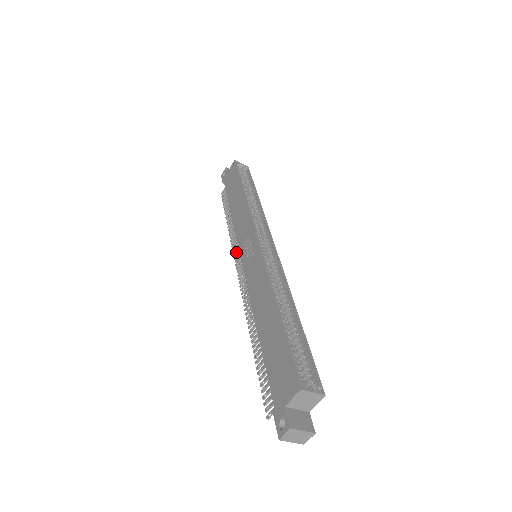
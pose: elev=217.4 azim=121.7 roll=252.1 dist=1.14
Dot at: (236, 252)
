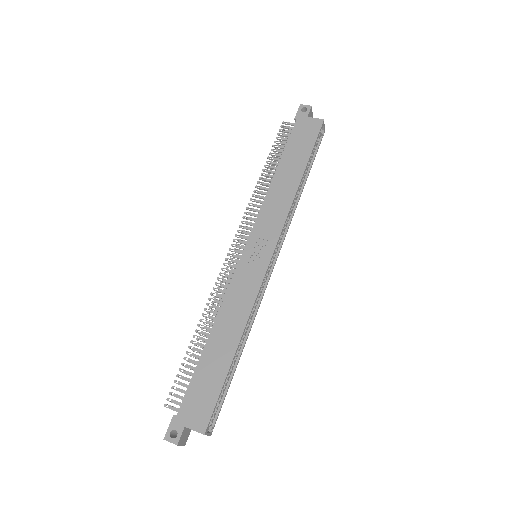
Dot at: (246, 223)
